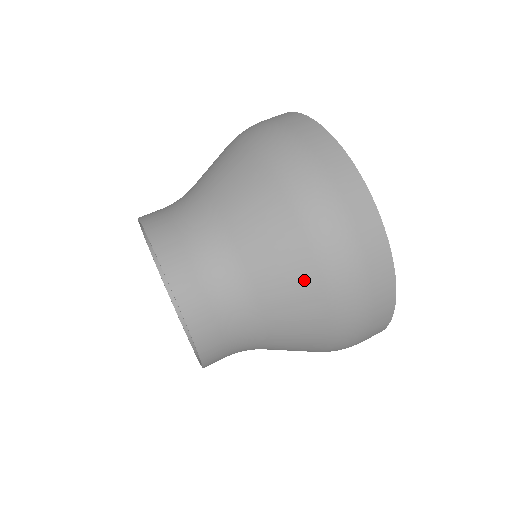
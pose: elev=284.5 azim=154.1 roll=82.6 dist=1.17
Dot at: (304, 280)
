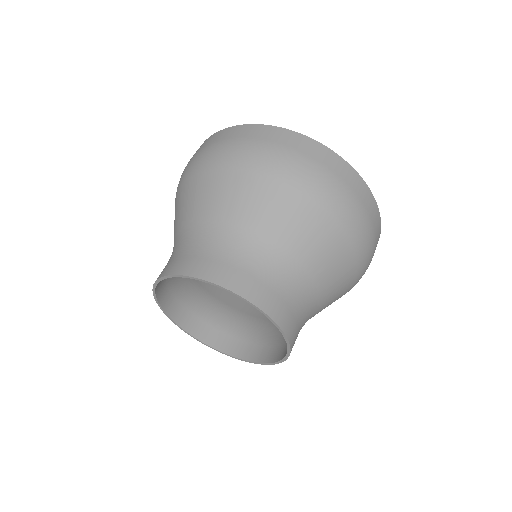
Dot at: (310, 215)
